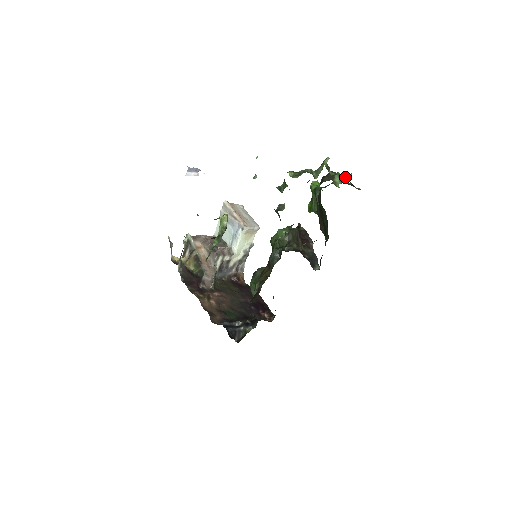
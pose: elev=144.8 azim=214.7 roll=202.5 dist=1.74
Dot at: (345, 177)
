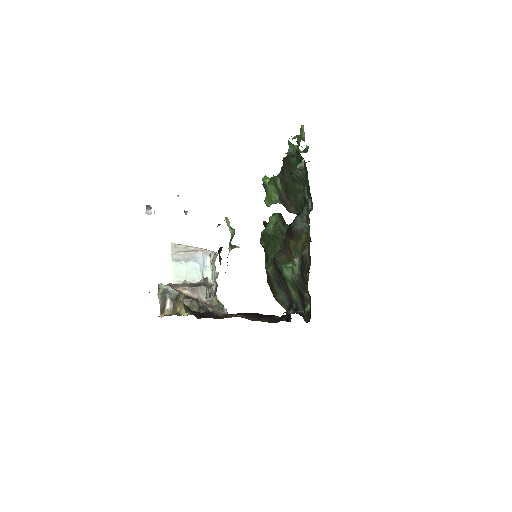
Dot at: (303, 150)
